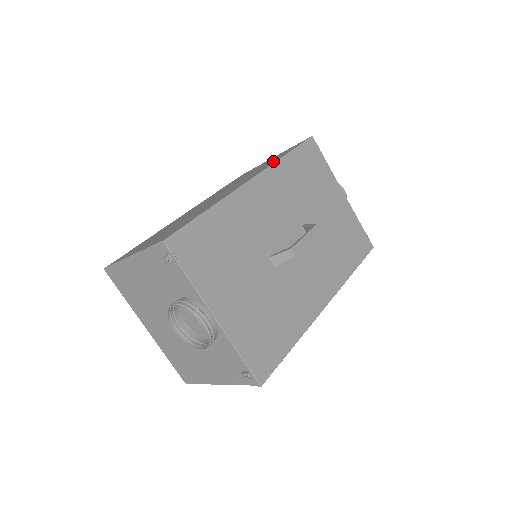
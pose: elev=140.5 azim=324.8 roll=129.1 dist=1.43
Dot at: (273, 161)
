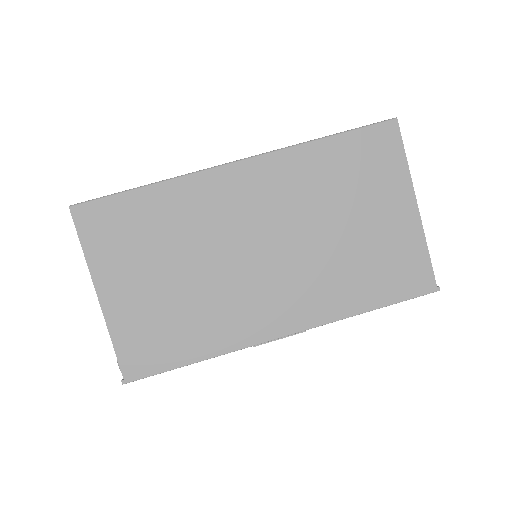
Dot at: (355, 295)
